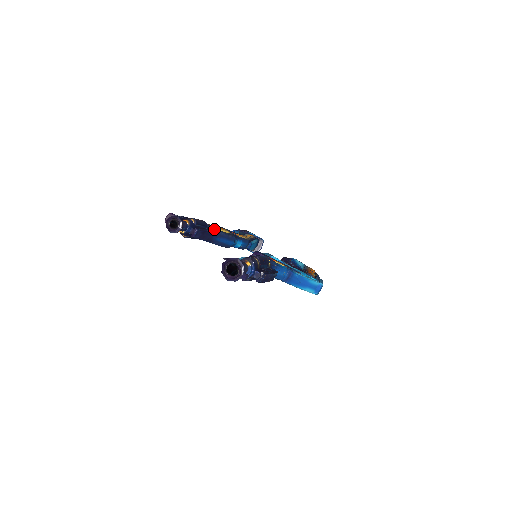
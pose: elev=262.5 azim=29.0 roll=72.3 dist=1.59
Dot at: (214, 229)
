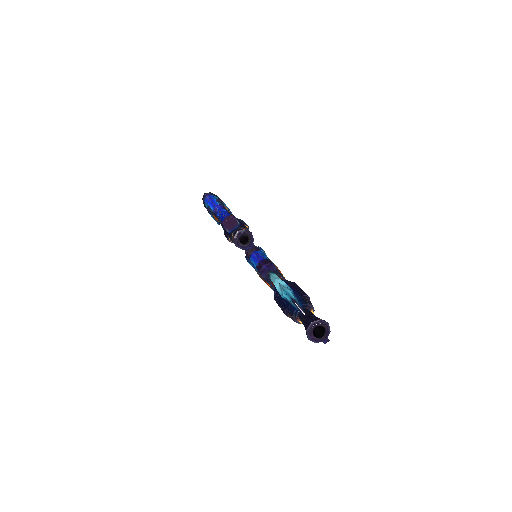
Dot at: occluded
